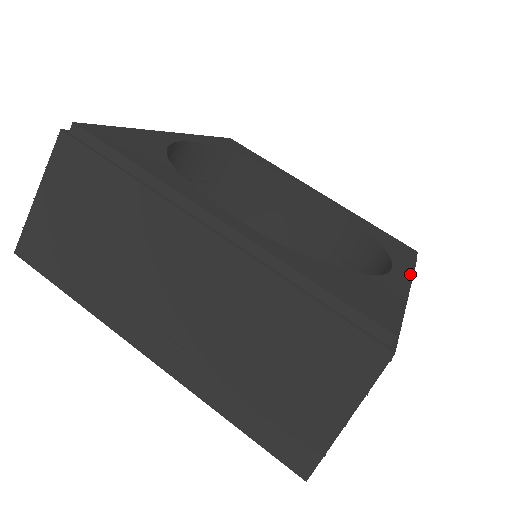
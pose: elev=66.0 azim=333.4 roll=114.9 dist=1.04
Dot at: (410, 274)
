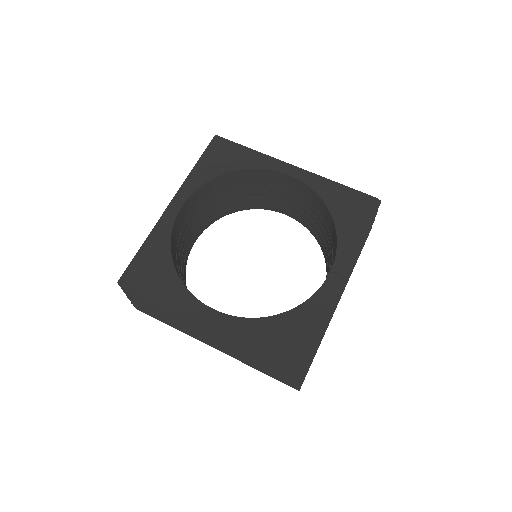
Dot at: (348, 264)
